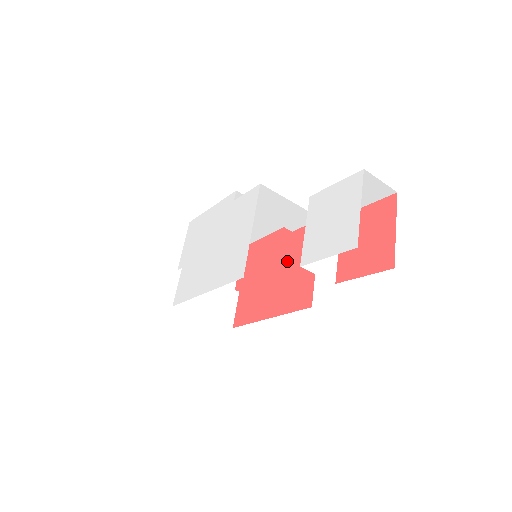
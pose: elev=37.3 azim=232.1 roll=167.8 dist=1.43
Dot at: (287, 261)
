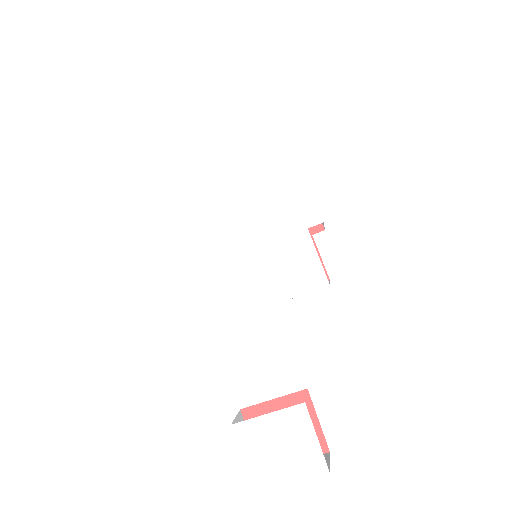
Dot at: occluded
